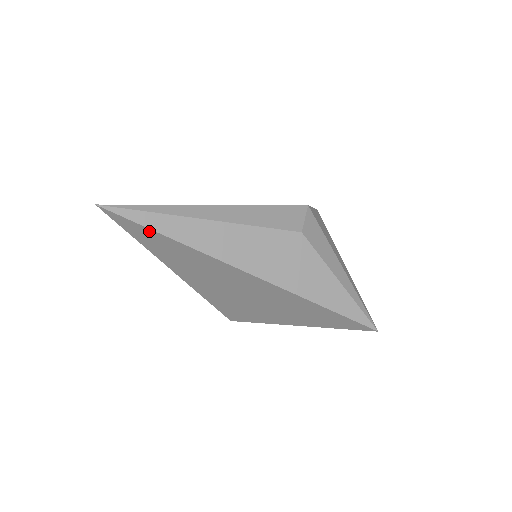
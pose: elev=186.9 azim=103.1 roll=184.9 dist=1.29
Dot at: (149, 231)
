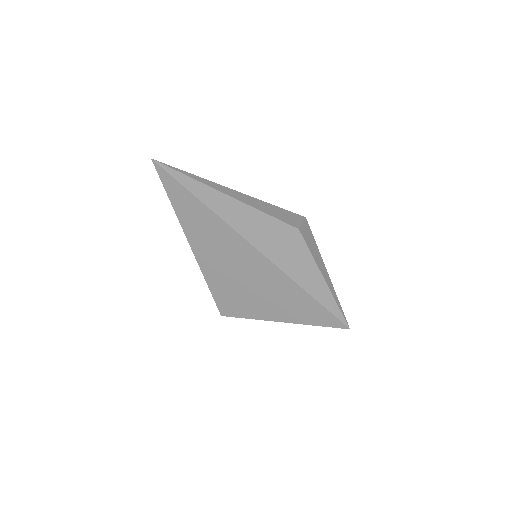
Dot at: (184, 190)
